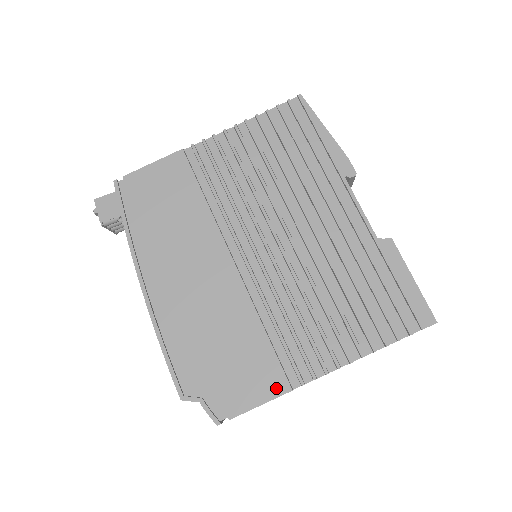
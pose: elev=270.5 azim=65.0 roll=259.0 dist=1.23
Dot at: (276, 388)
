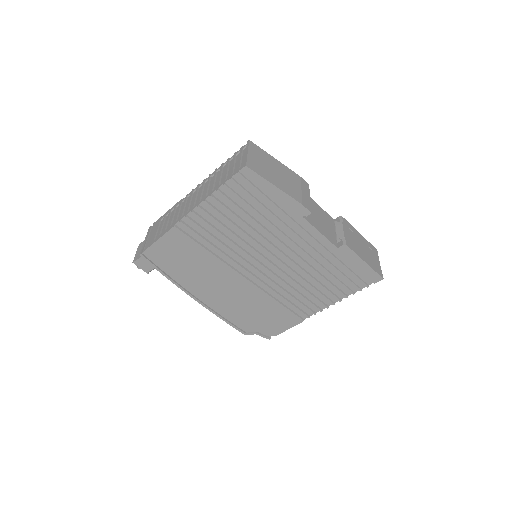
Dot at: (295, 322)
